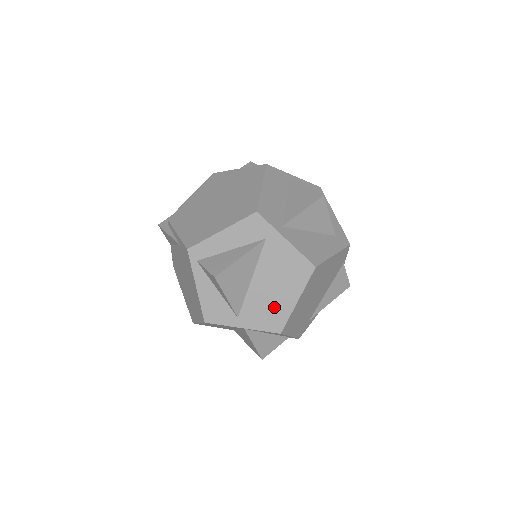
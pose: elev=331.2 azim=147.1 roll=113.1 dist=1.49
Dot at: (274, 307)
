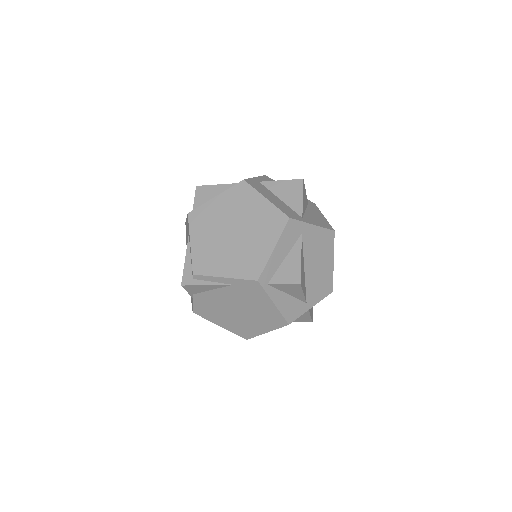
Dot at: (323, 277)
